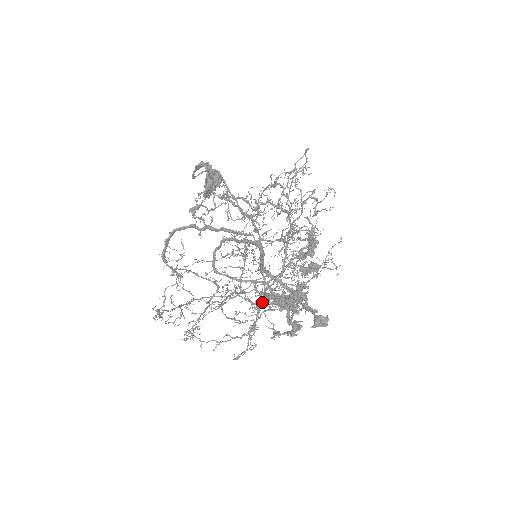
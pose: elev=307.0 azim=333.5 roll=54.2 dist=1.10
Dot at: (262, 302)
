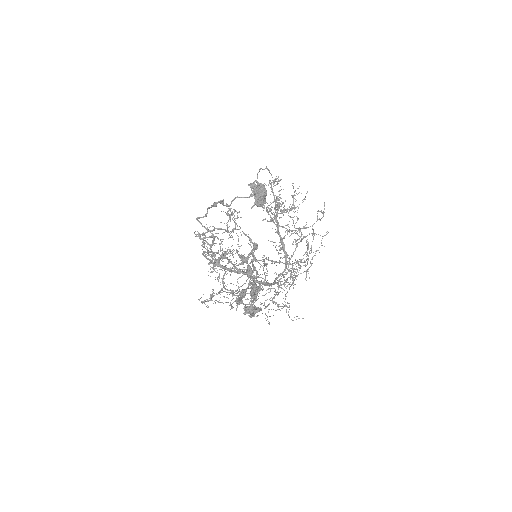
Dot at: occluded
